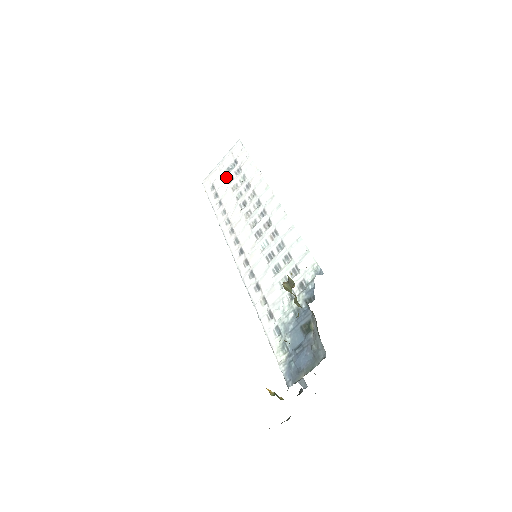
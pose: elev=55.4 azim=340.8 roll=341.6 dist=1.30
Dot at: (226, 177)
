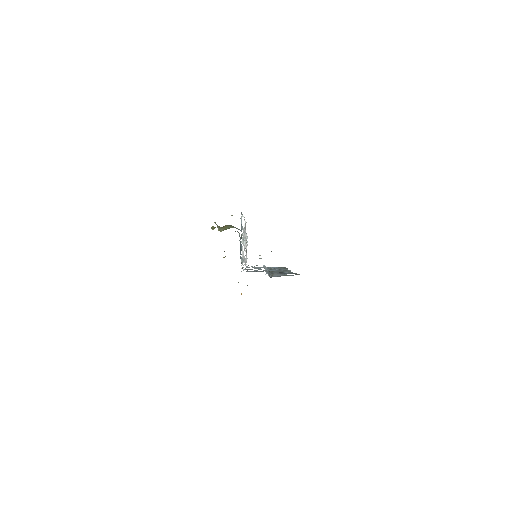
Dot at: occluded
